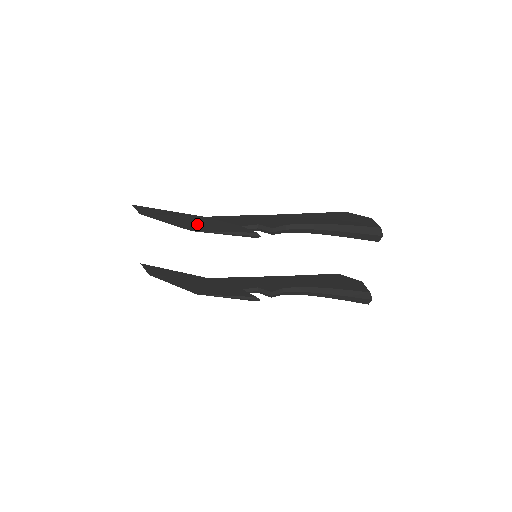
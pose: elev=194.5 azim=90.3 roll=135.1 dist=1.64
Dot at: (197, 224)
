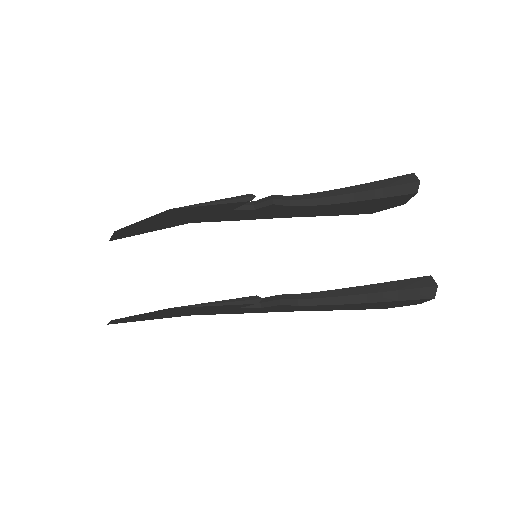
Dot at: (178, 213)
